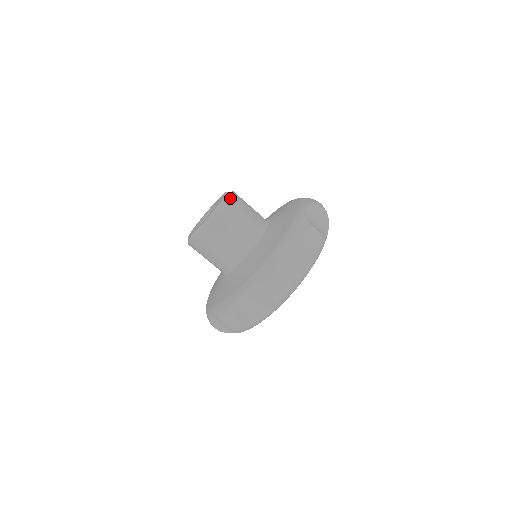
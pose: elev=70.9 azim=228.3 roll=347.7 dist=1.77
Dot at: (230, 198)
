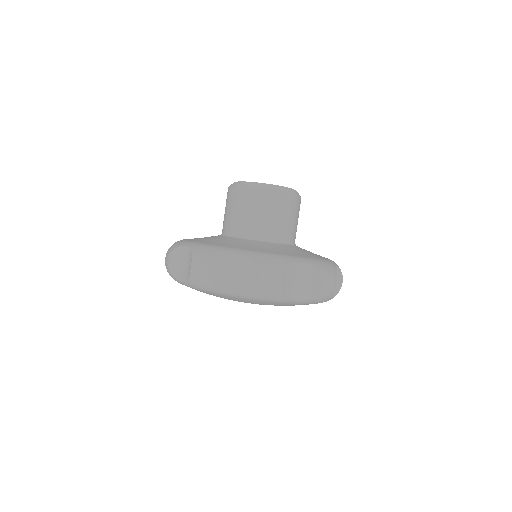
Dot at: (282, 191)
